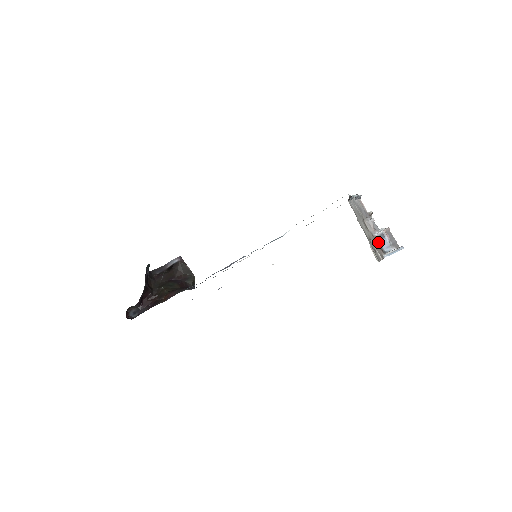
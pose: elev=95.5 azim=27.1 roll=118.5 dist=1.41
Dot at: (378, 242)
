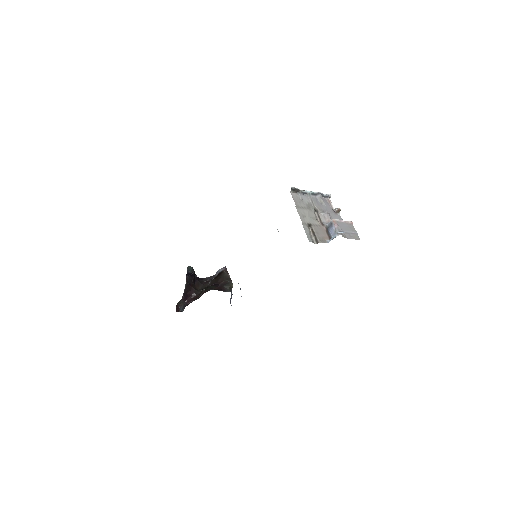
Dot at: (328, 231)
